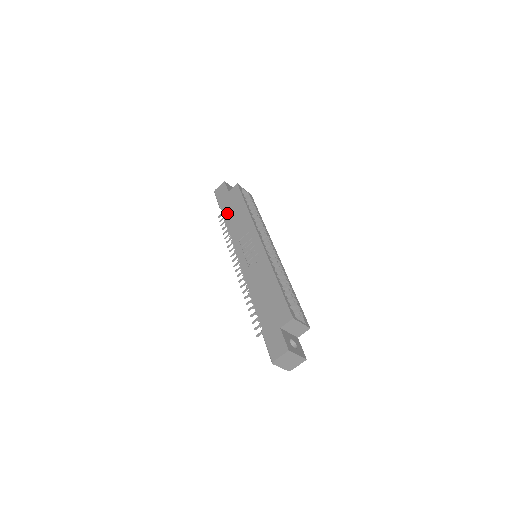
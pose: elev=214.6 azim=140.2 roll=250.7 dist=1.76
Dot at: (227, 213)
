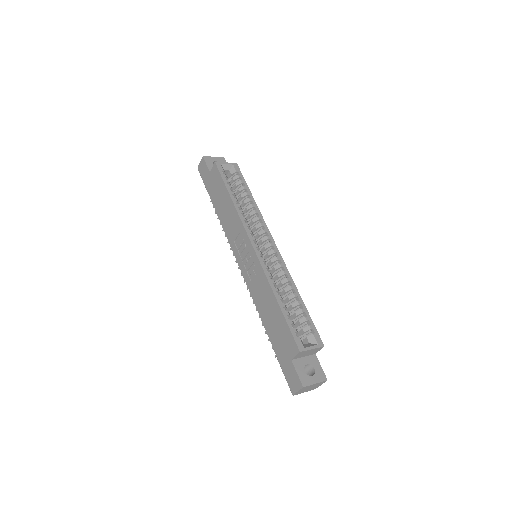
Dot at: (215, 203)
